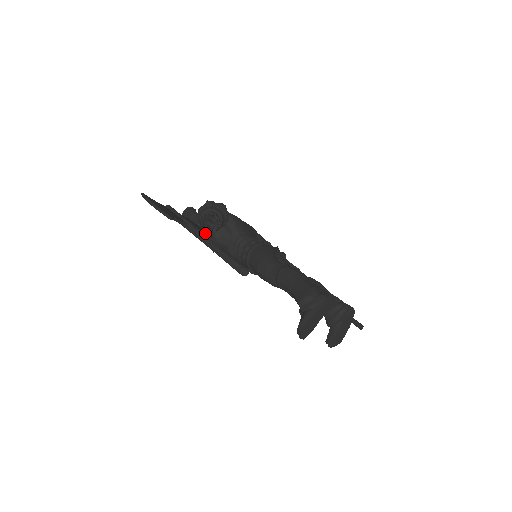
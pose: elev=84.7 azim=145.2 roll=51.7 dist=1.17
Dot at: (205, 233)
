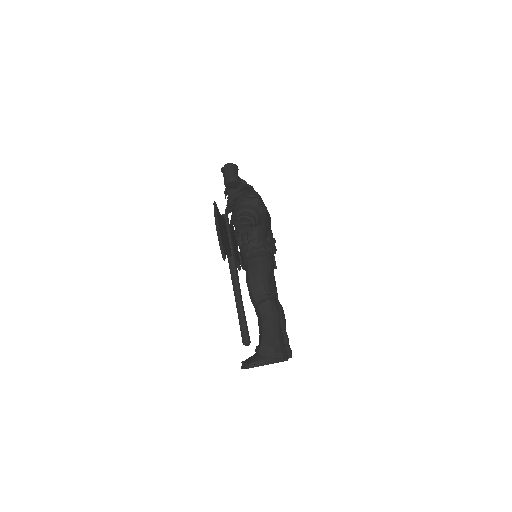
Dot at: (238, 258)
